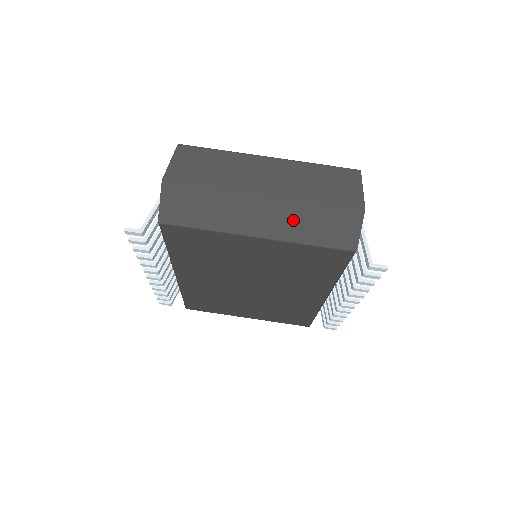
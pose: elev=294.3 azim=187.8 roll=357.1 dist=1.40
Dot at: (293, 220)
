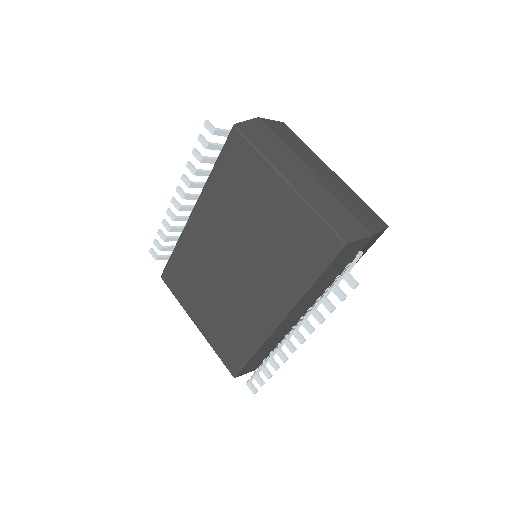
Dot at: (319, 195)
